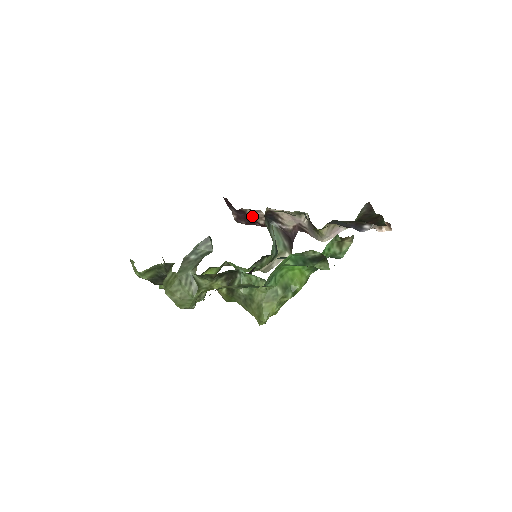
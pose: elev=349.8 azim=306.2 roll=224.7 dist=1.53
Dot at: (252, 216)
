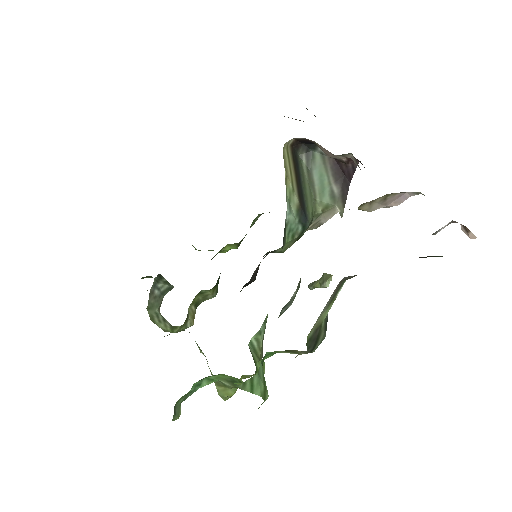
Dot at: occluded
